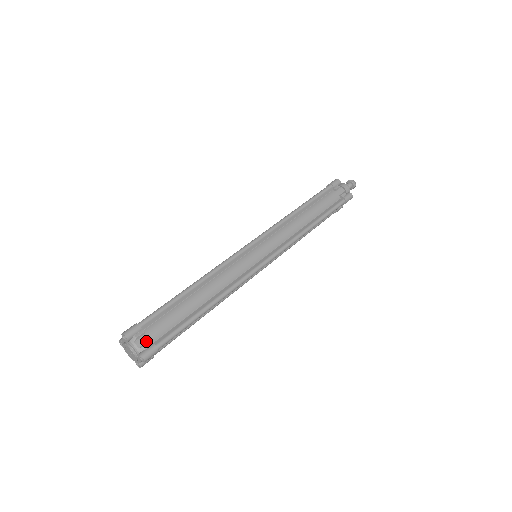
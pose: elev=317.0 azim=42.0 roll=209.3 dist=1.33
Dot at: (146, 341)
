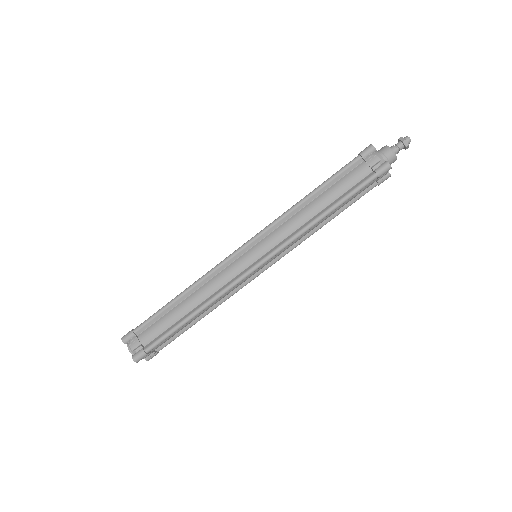
Dot at: (138, 345)
